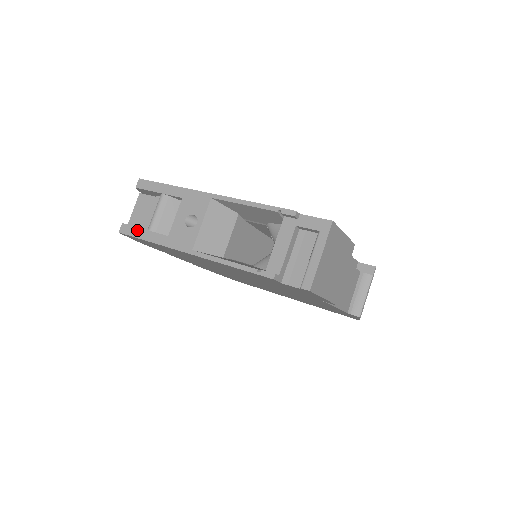
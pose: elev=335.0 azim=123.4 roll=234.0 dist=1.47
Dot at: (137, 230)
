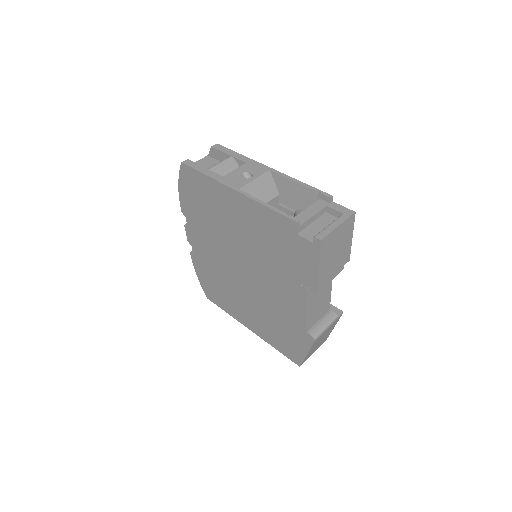
Dot at: (198, 166)
